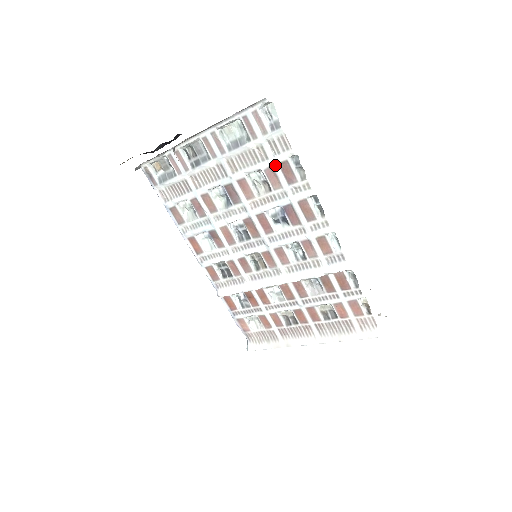
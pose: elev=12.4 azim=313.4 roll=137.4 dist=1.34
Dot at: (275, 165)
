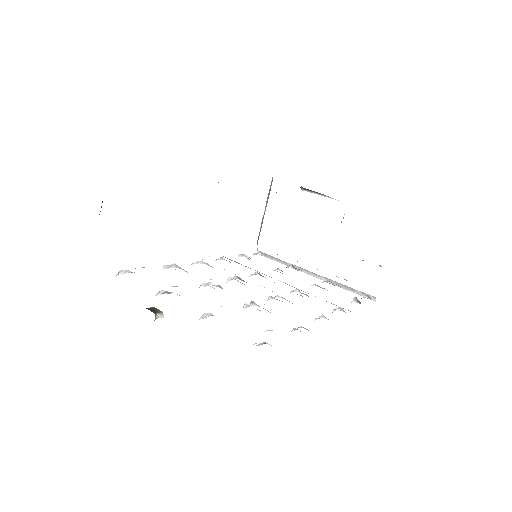
Dot at: occluded
